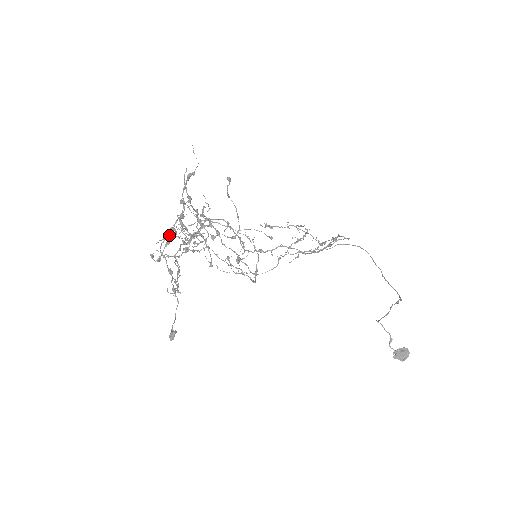
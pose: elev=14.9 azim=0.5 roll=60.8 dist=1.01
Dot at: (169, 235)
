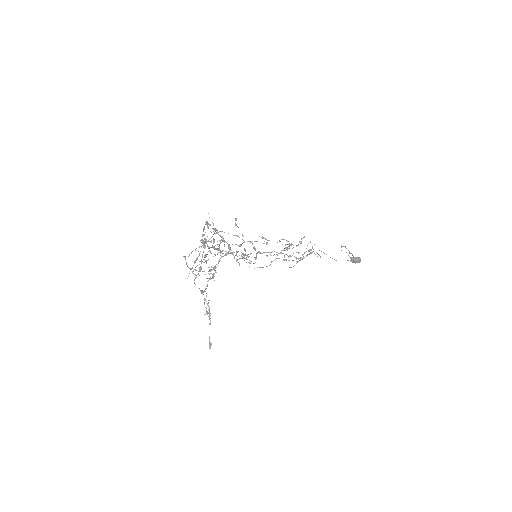
Dot at: (195, 249)
